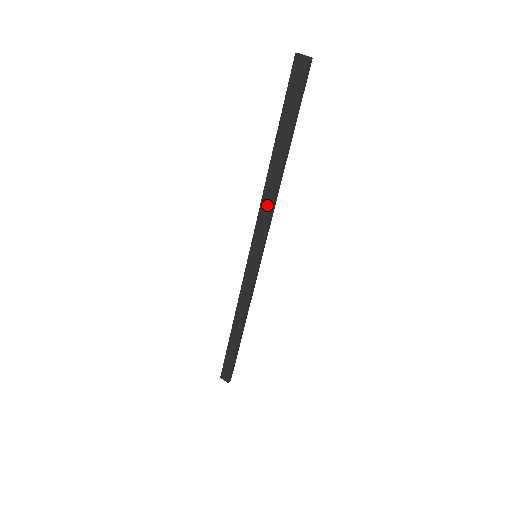
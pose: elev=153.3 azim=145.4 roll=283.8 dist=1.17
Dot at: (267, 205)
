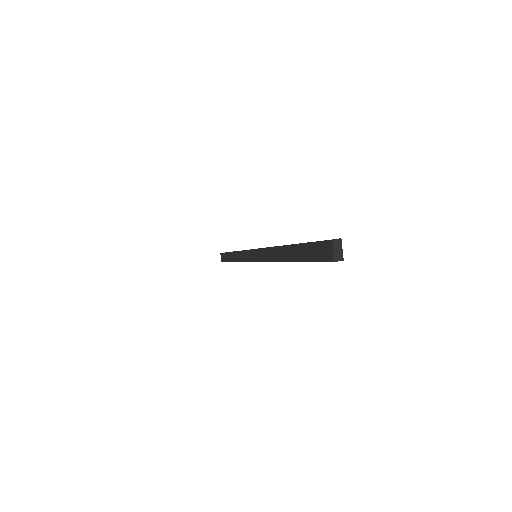
Dot at: (270, 256)
